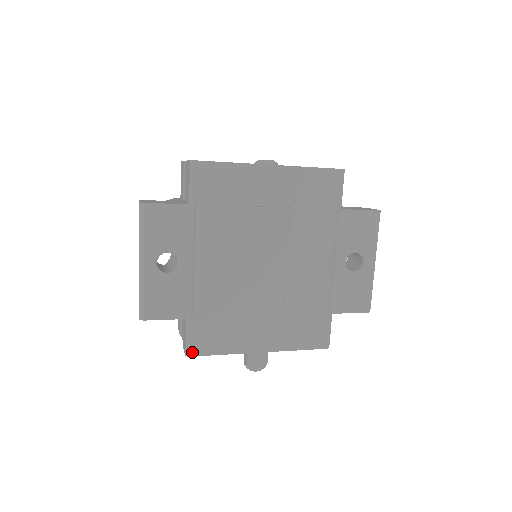
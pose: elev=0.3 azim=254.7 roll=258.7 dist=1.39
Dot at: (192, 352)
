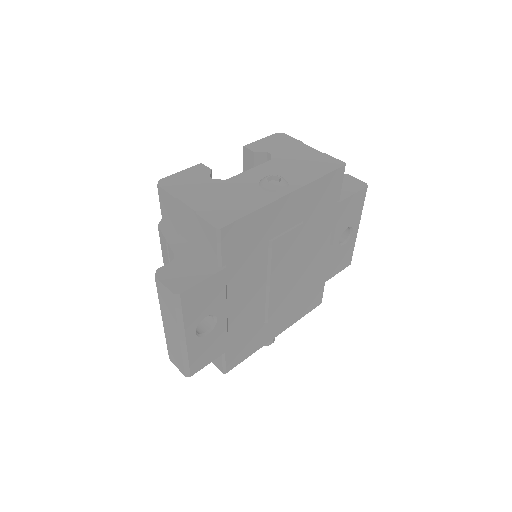
Dot at: (229, 369)
